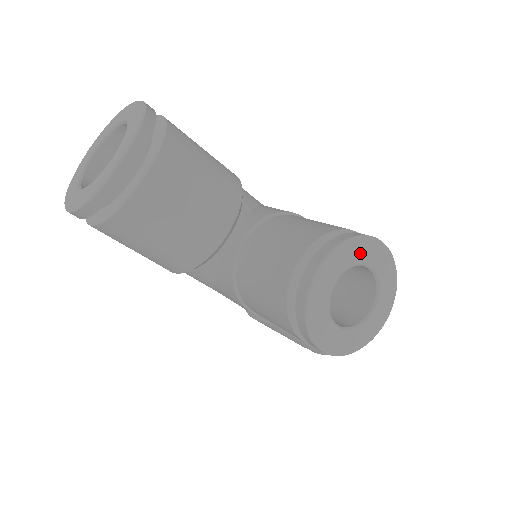
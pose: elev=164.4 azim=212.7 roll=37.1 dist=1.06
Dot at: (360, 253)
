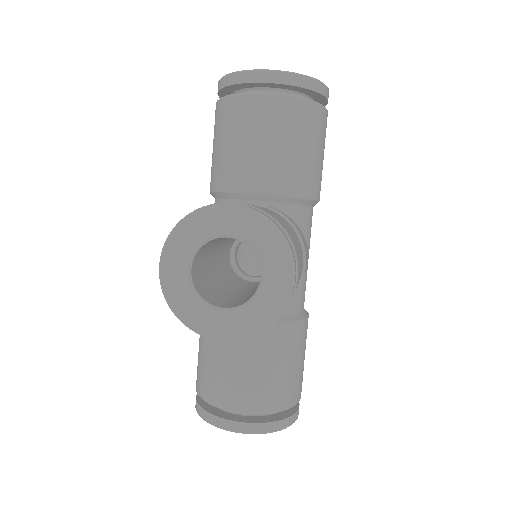
Dot at: (269, 249)
